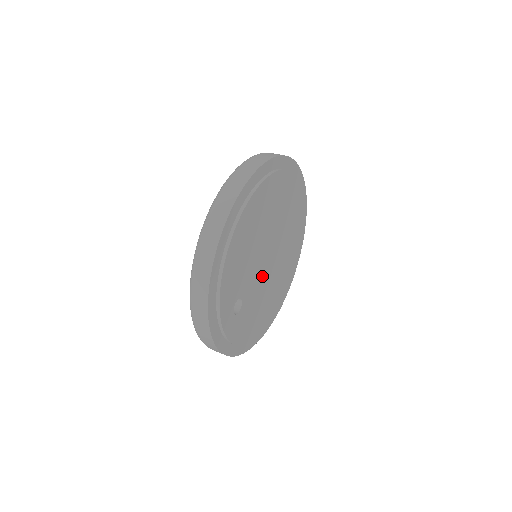
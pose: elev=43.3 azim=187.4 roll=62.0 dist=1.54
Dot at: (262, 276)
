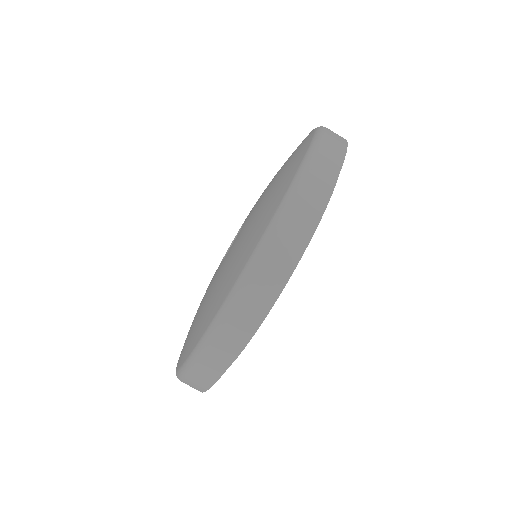
Dot at: occluded
